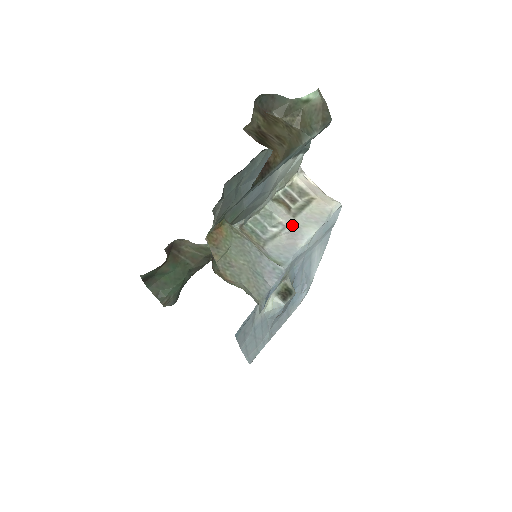
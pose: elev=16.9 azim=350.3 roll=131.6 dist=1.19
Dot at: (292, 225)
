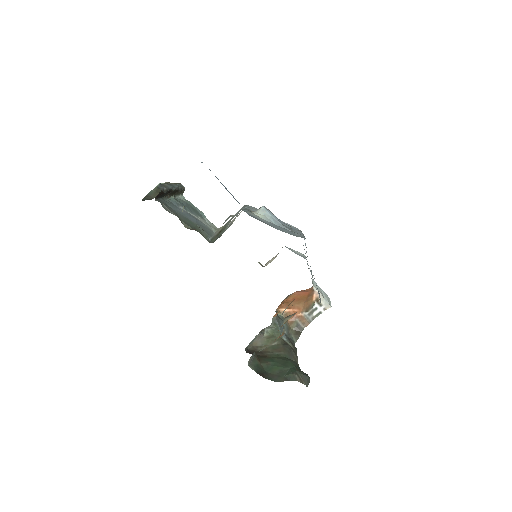
Dot at: occluded
